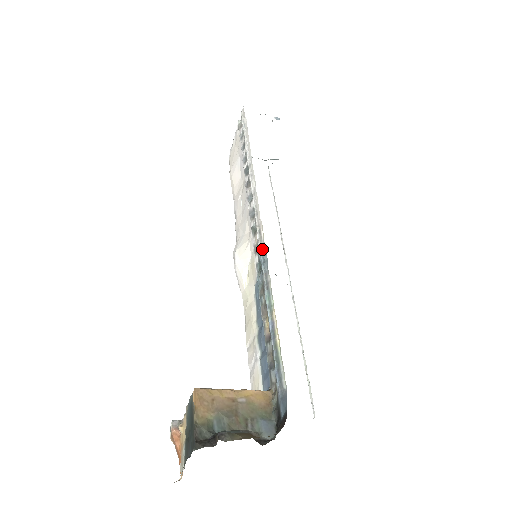
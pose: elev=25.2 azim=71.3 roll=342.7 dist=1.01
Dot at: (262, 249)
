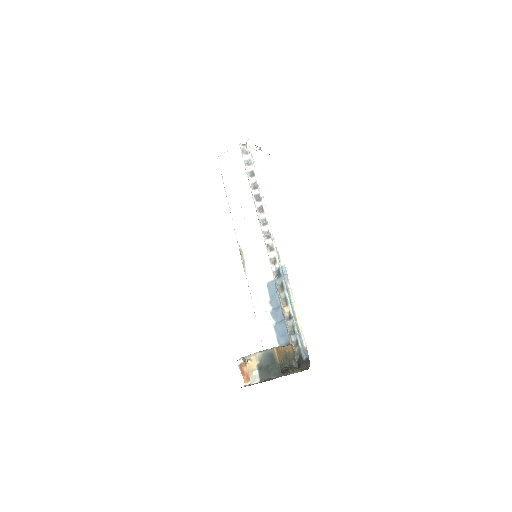
Dot at: (281, 265)
